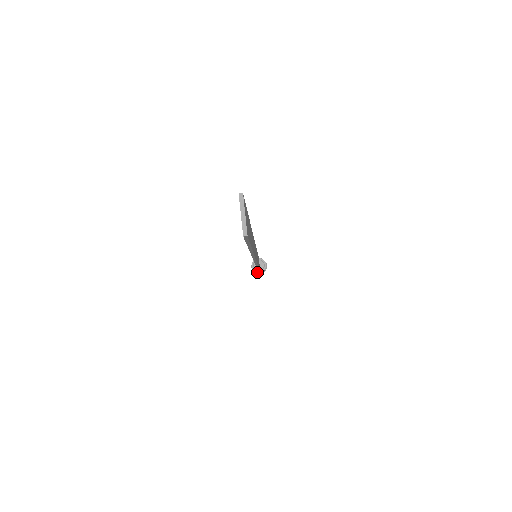
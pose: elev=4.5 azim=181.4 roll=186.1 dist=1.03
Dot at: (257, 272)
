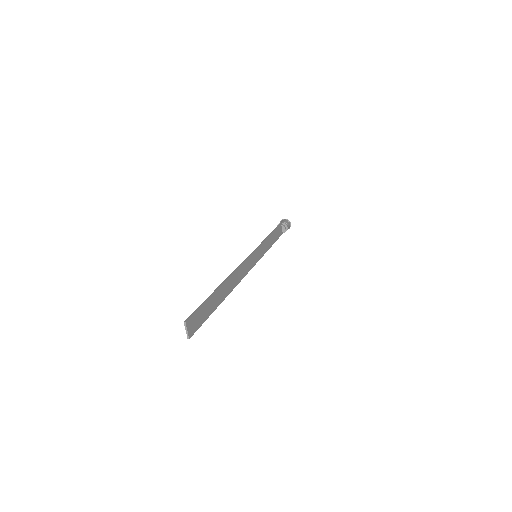
Dot at: occluded
